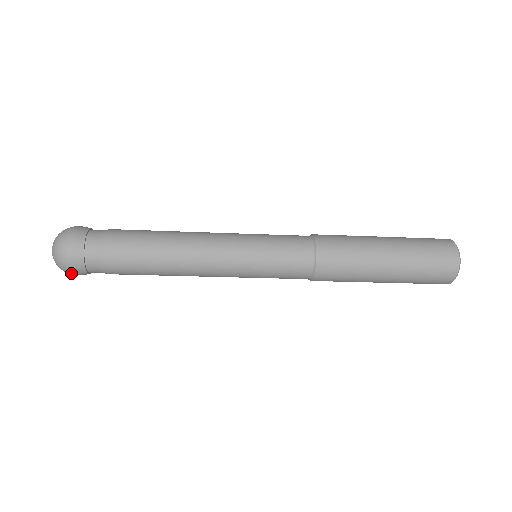
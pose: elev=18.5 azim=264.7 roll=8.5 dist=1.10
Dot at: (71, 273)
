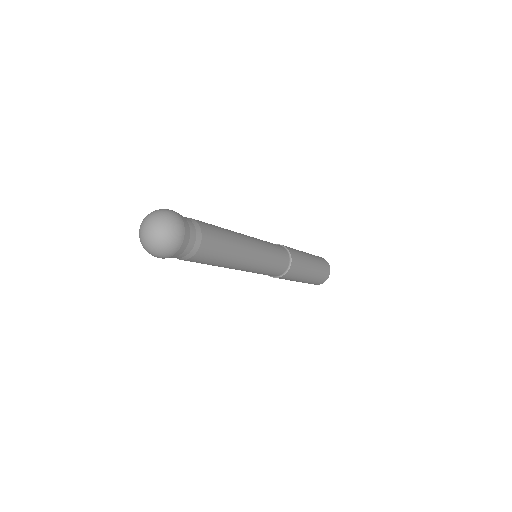
Dot at: (176, 245)
